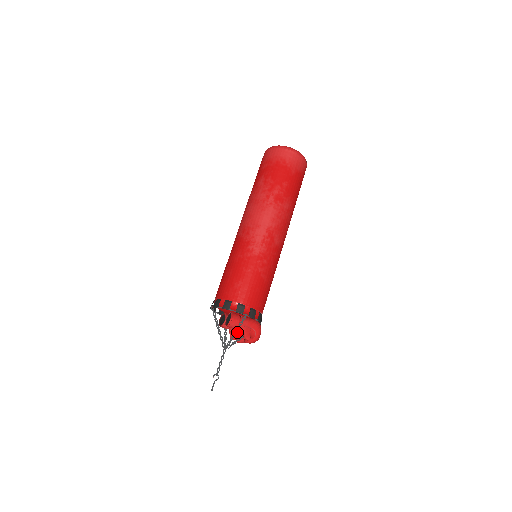
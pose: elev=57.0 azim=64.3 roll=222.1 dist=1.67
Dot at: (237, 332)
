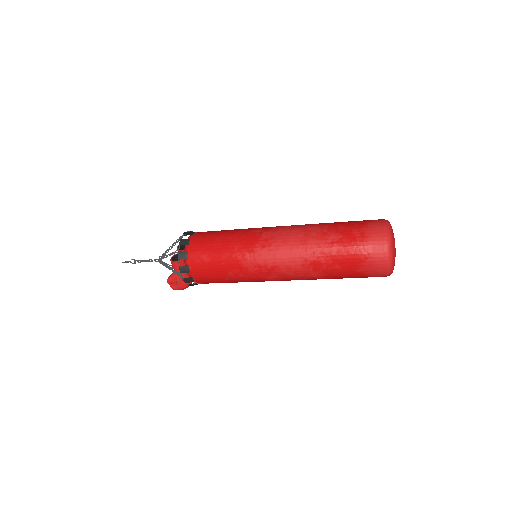
Dot at: occluded
